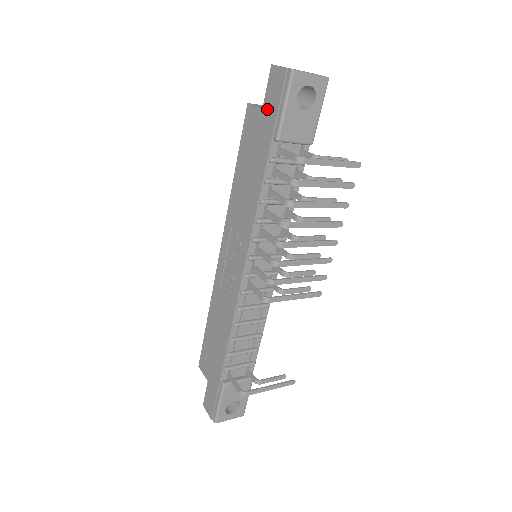
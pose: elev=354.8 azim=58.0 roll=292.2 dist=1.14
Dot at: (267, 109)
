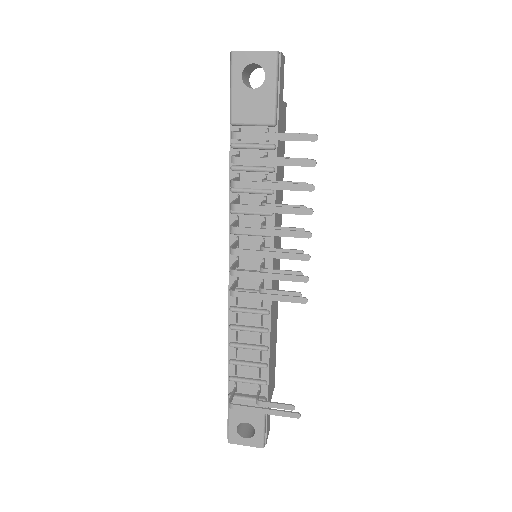
Dot at: occluded
